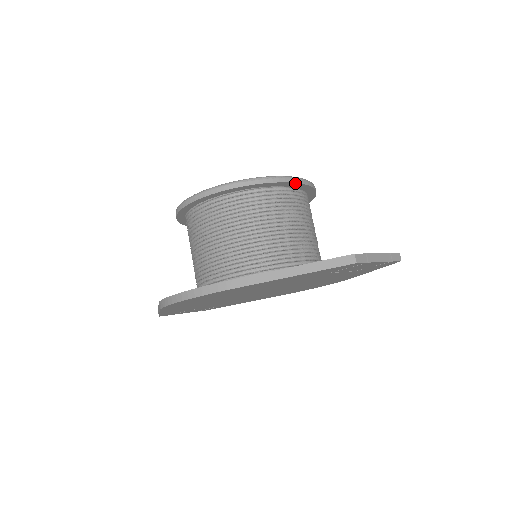
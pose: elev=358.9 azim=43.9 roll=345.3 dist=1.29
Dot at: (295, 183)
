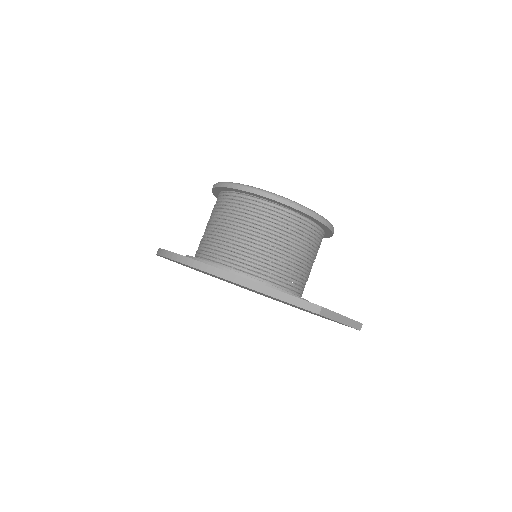
Dot at: (317, 220)
